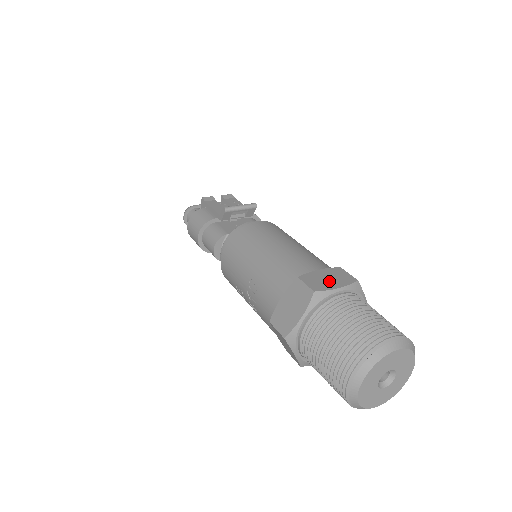
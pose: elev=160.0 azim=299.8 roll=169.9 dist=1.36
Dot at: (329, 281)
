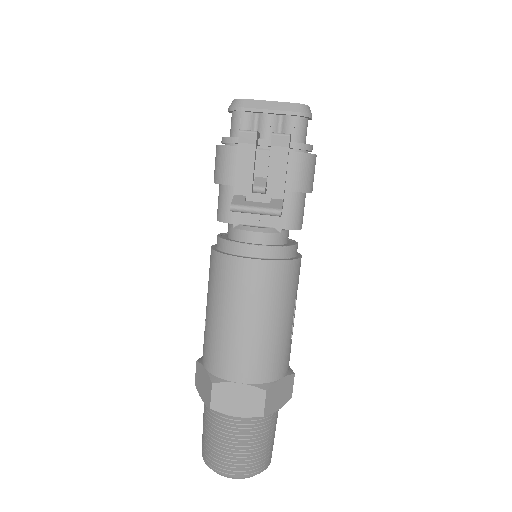
Dot at: (235, 404)
